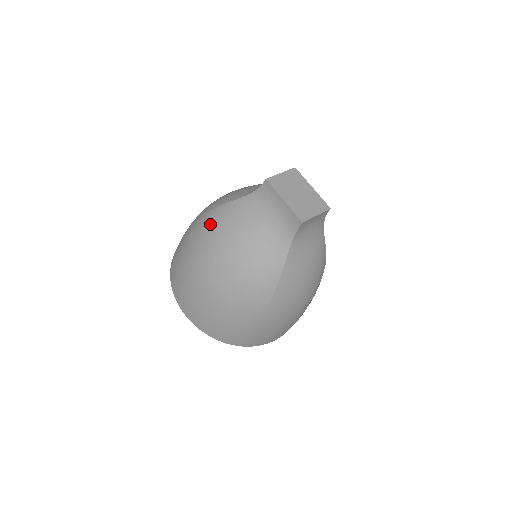
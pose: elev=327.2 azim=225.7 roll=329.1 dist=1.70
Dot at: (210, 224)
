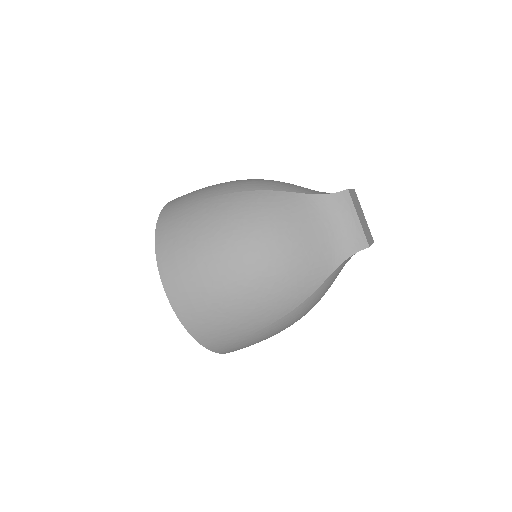
Dot at: (260, 205)
